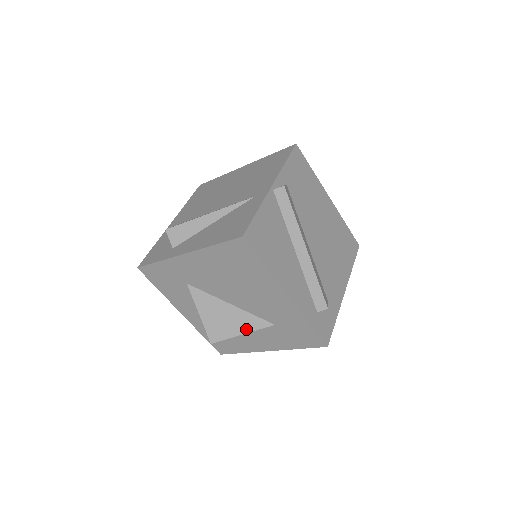
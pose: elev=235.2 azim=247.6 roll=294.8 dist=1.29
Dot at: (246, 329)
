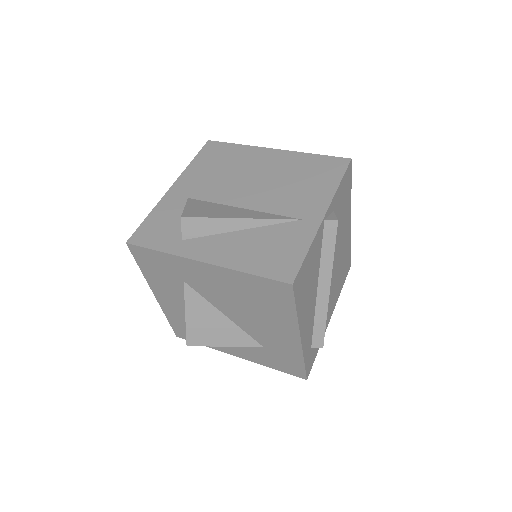
Dot at: (231, 343)
